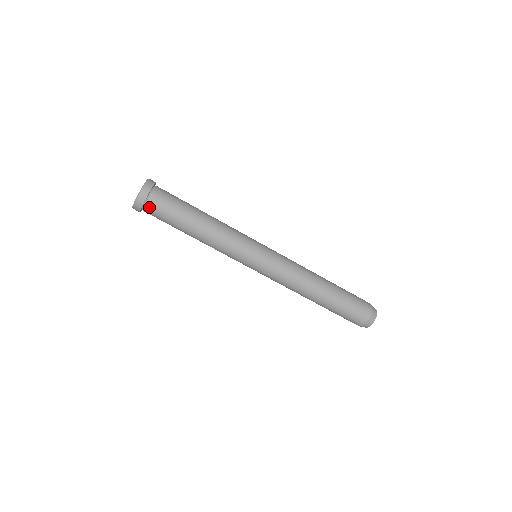
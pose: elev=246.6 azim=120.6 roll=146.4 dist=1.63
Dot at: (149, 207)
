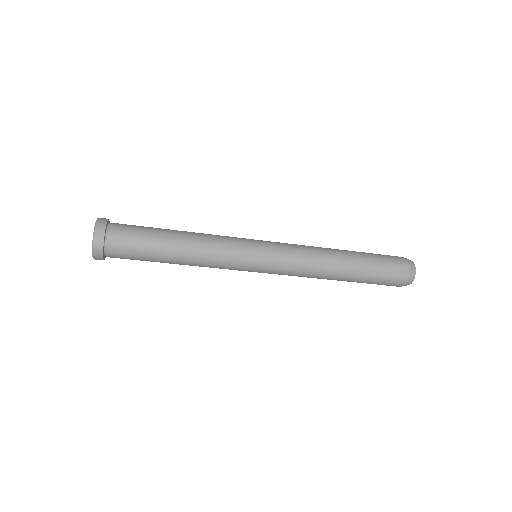
Dot at: occluded
